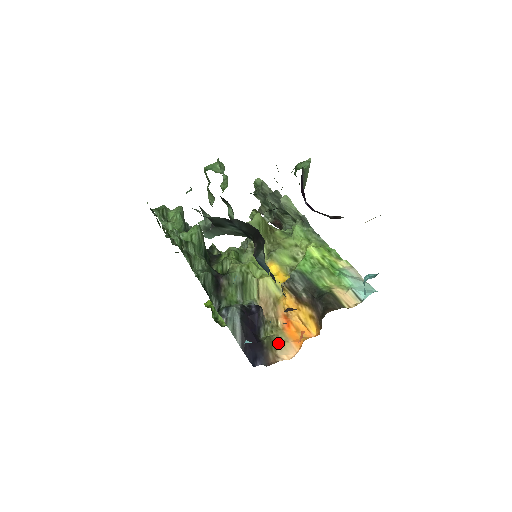
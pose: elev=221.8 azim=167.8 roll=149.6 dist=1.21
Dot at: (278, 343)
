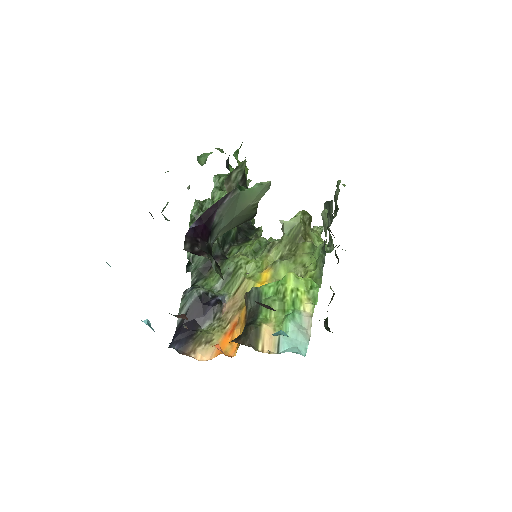
Dot at: (206, 342)
